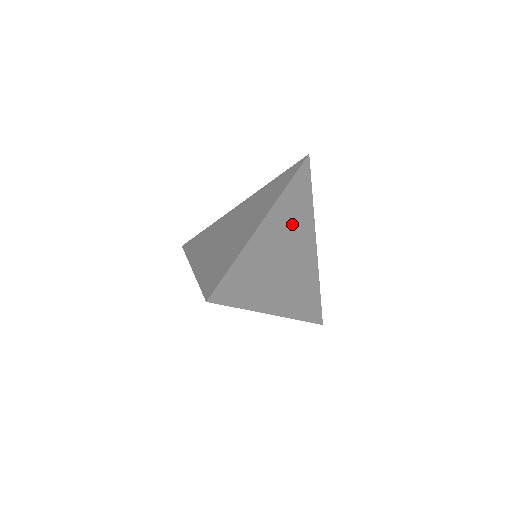
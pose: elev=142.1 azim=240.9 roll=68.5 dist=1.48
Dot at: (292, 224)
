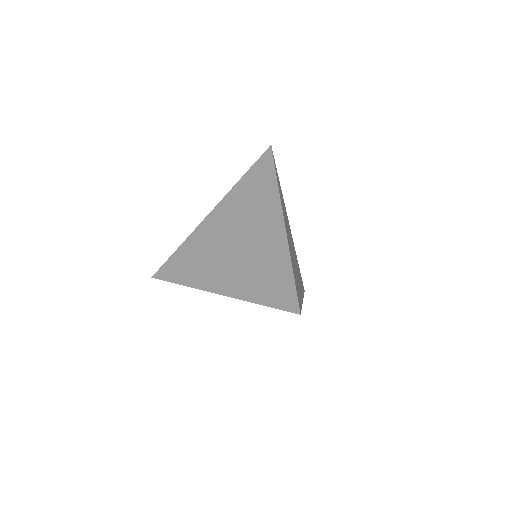
Dot at: (285, 215)
